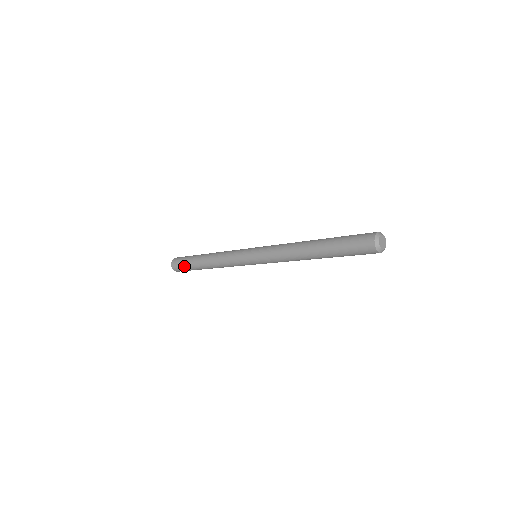
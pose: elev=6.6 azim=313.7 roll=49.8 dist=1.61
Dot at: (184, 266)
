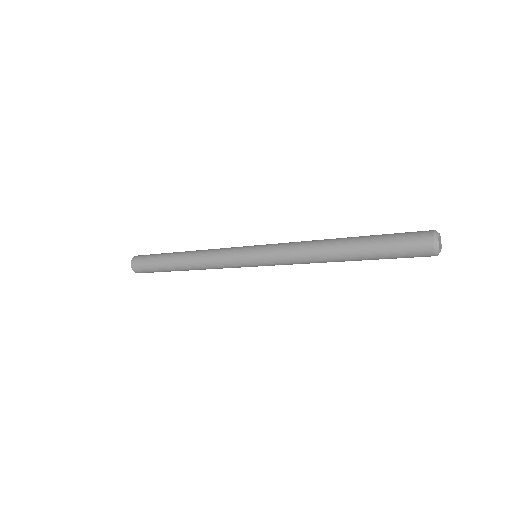
Dot at: (150, 266)
